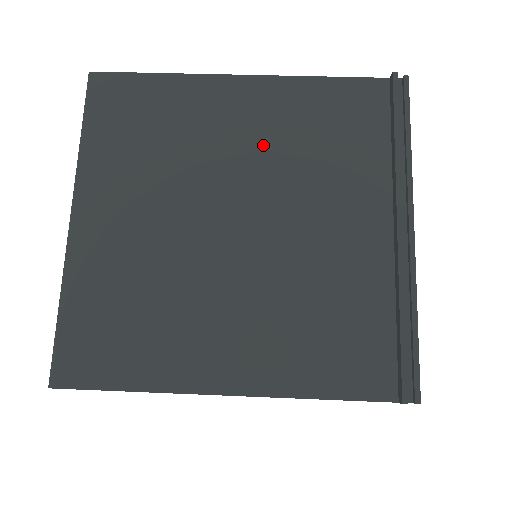
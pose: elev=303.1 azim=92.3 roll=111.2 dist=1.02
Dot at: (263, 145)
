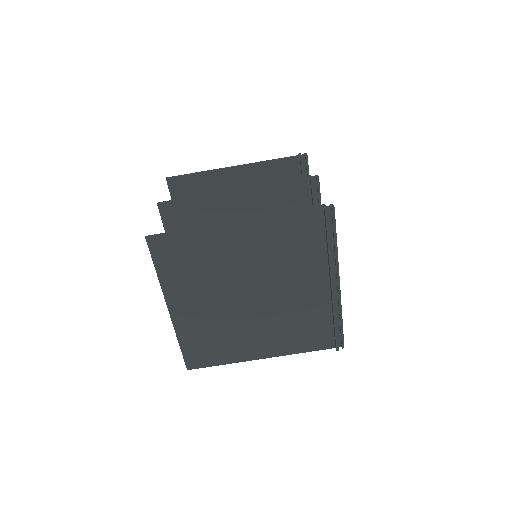
Dot at: (257, 259)
